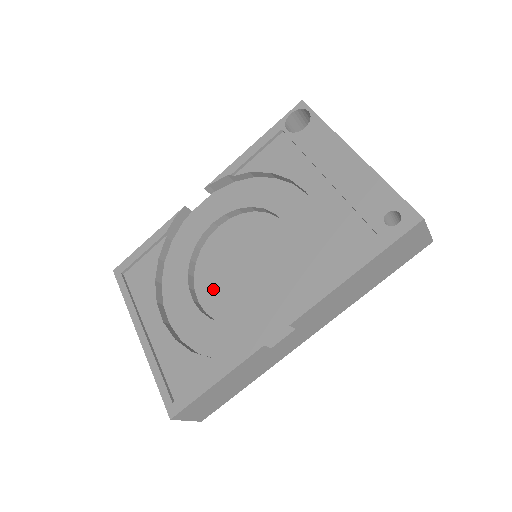
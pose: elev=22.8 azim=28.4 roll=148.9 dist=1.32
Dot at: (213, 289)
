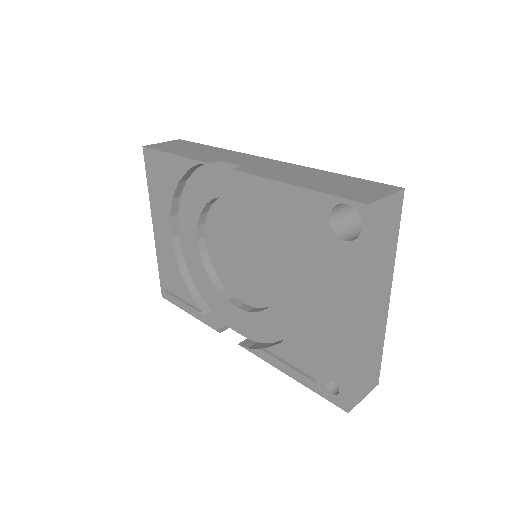
Dot at: (217, 240)
